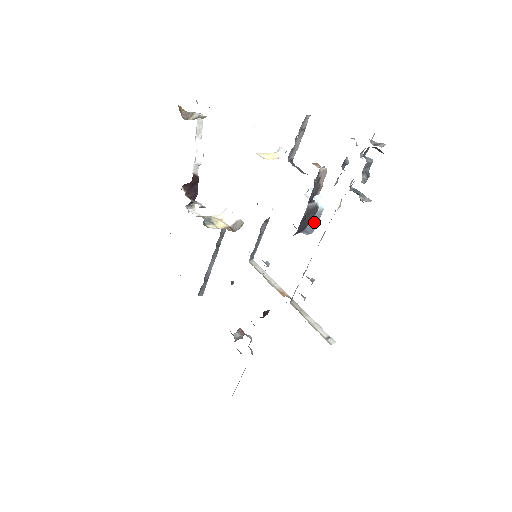
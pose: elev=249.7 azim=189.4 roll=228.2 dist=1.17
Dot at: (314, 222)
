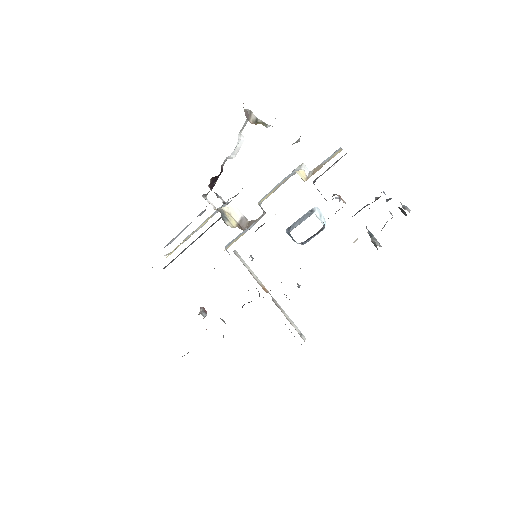
Dot at: (312, 237)
